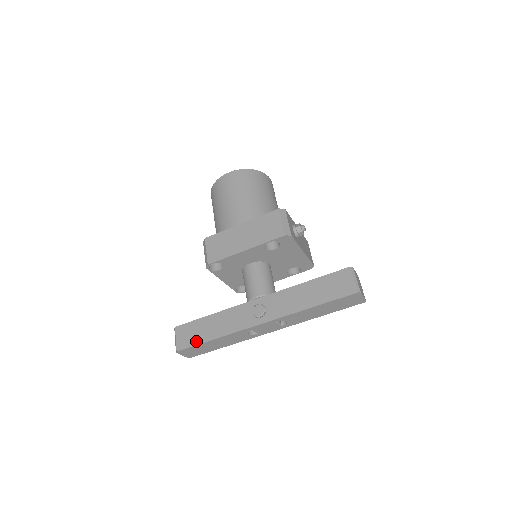
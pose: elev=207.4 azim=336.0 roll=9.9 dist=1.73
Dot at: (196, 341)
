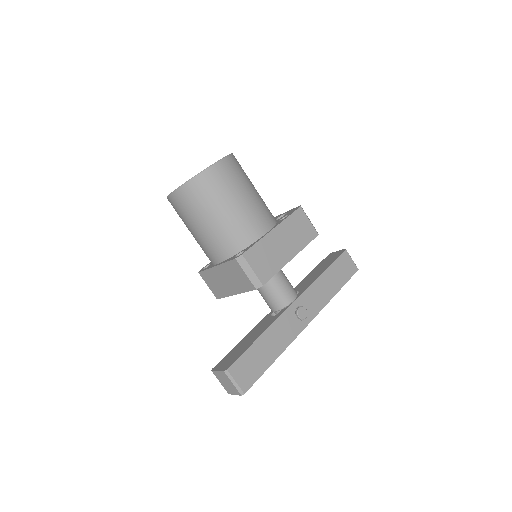
Dot at: (260, 372)
